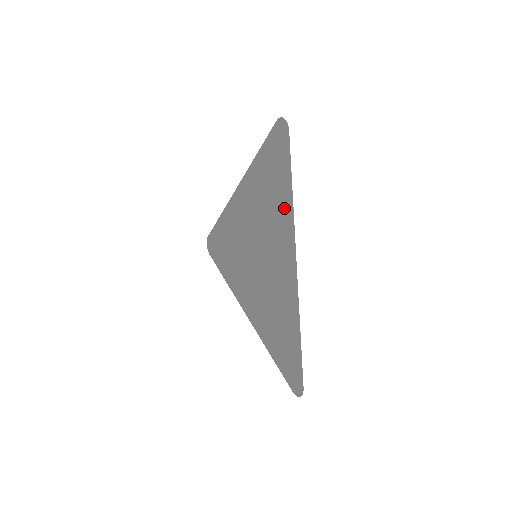
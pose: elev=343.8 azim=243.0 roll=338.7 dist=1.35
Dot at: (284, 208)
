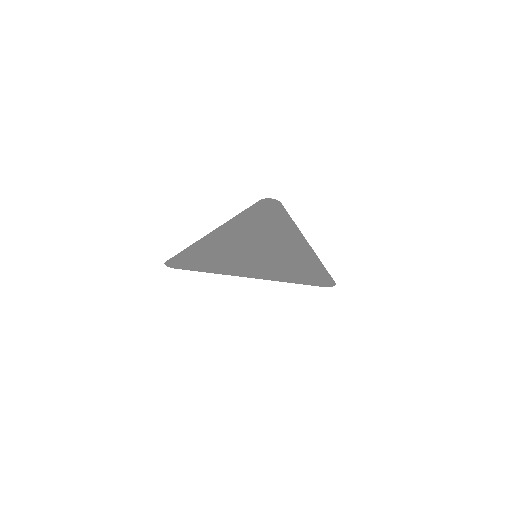
Dot at: (288, 233)
